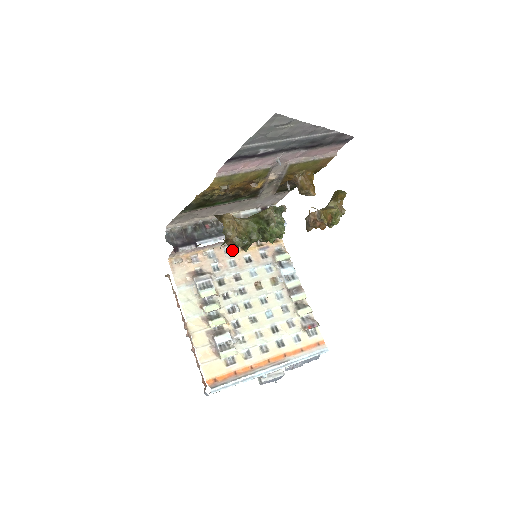
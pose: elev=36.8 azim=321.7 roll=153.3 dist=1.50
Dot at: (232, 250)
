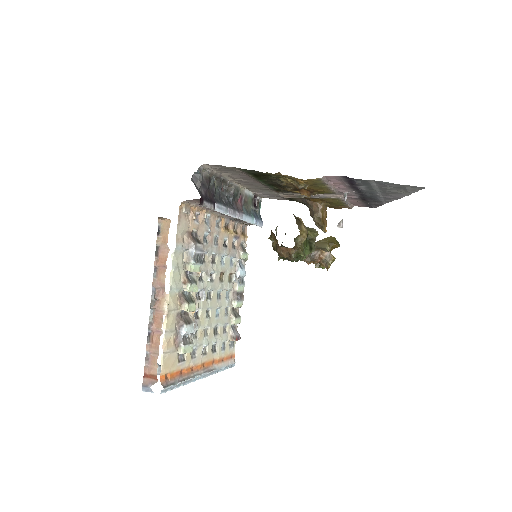
Dot at: (220, 225)
